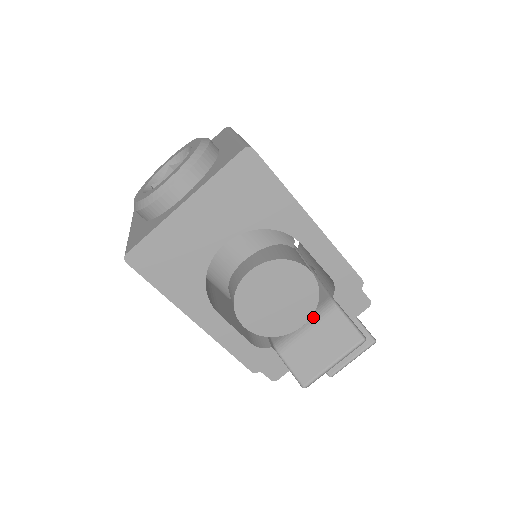
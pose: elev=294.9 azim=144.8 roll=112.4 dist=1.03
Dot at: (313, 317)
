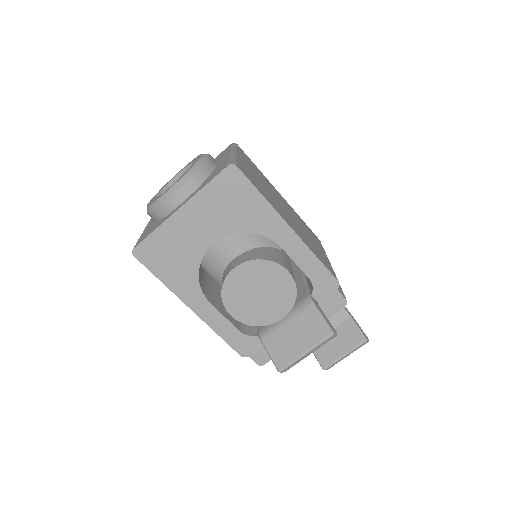
Dot at: (292, 311)
